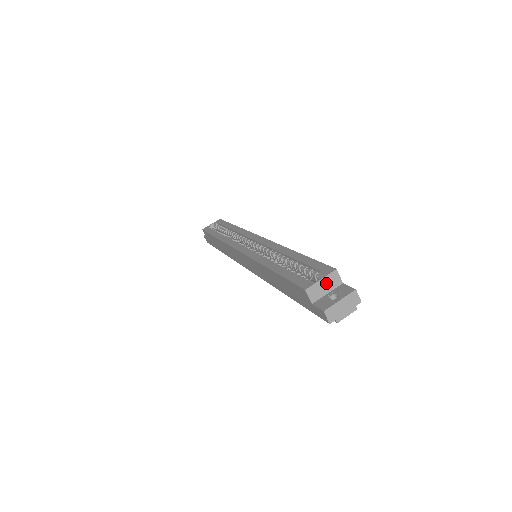
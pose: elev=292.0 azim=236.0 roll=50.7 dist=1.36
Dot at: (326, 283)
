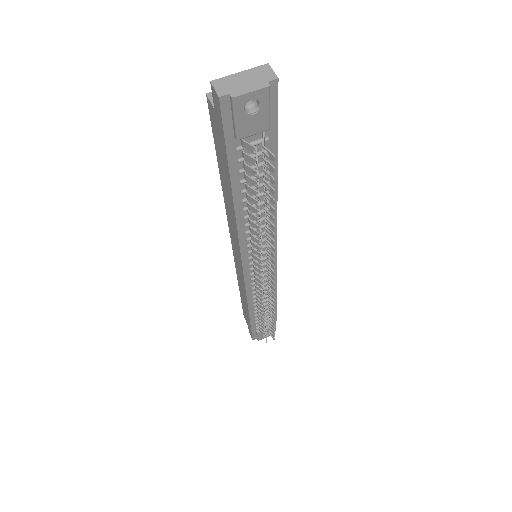
Dot at: occluded
